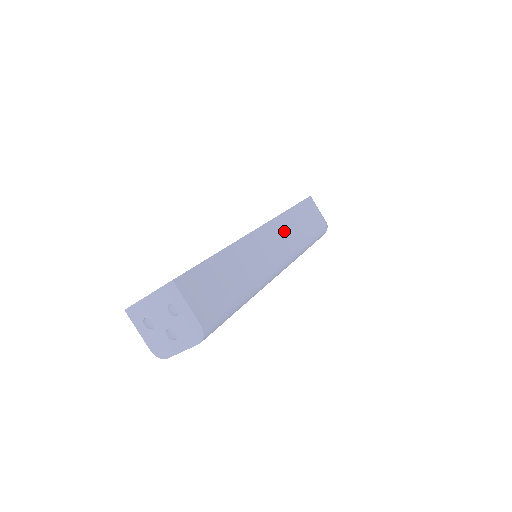
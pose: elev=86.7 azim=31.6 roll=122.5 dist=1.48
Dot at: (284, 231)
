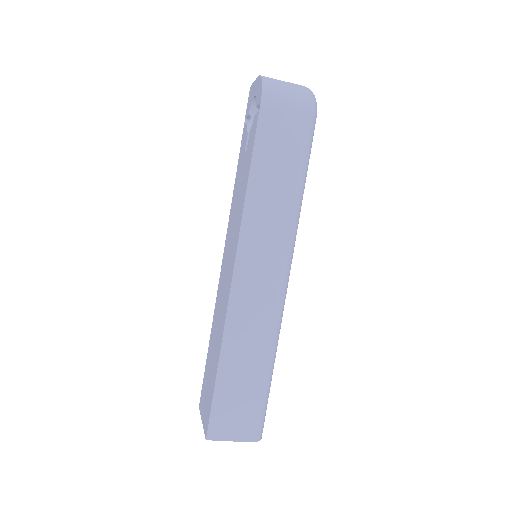
Dot at: (261, 231)
